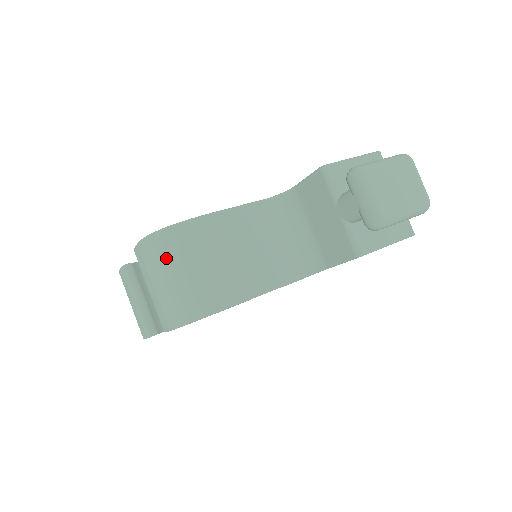
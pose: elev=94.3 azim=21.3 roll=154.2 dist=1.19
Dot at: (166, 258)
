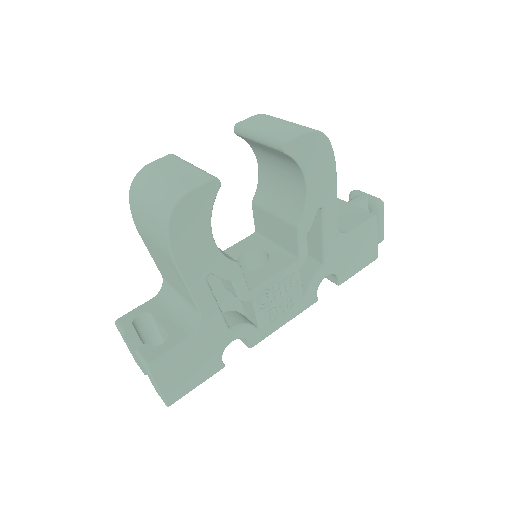
Dot at: occluded
